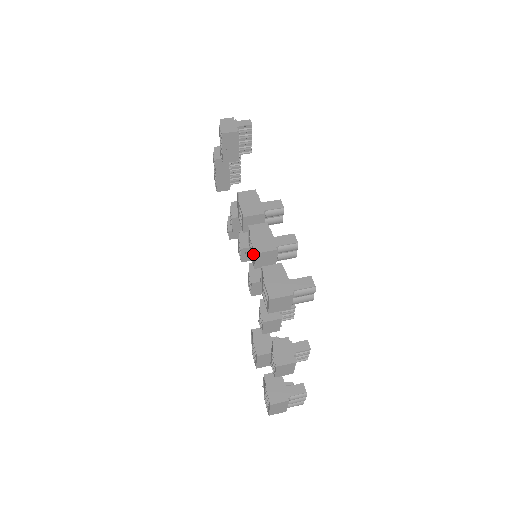
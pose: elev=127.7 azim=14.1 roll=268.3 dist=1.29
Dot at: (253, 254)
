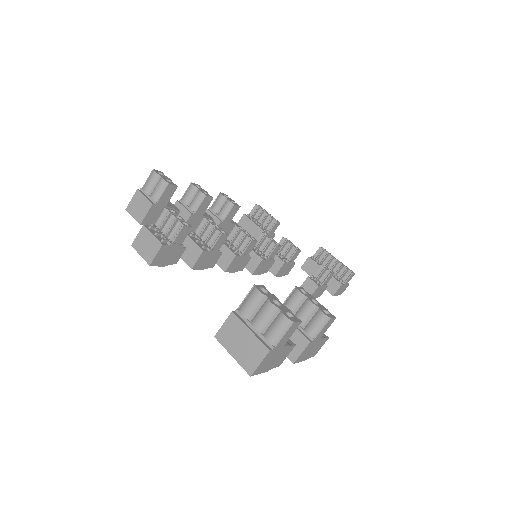
Dot at: occluded
